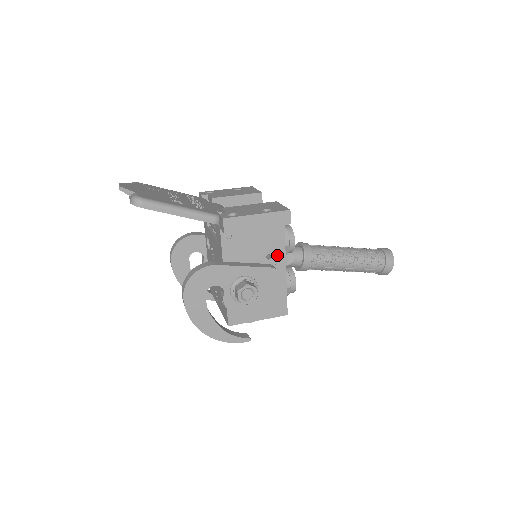
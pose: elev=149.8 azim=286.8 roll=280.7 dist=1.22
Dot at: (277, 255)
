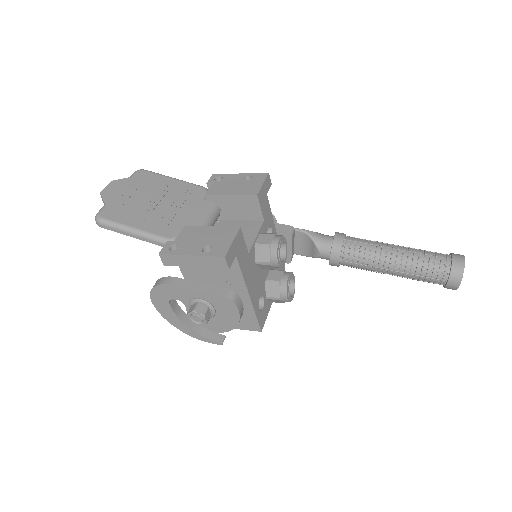
Dot at: (237, 283)
